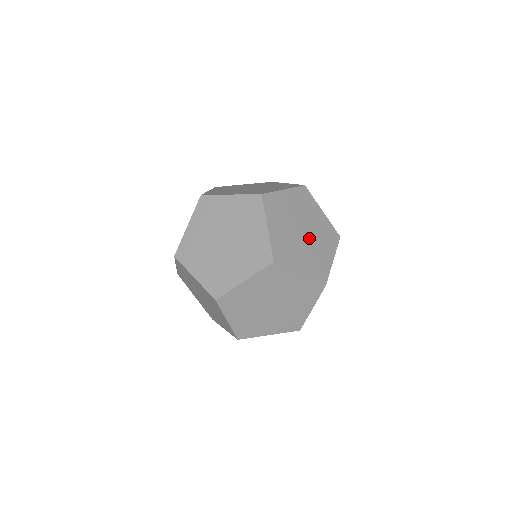
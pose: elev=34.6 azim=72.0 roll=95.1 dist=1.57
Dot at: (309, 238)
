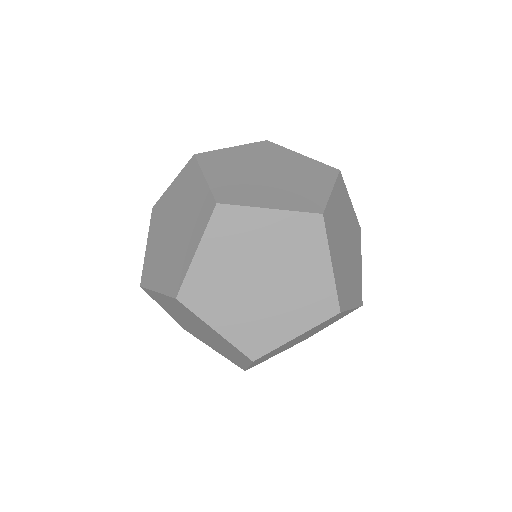
Dot at: (281, 177)
